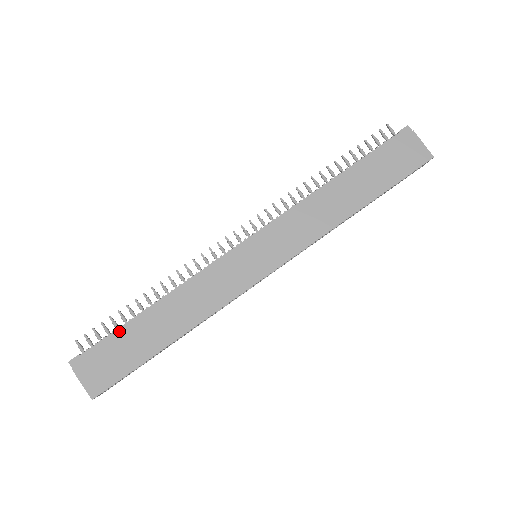
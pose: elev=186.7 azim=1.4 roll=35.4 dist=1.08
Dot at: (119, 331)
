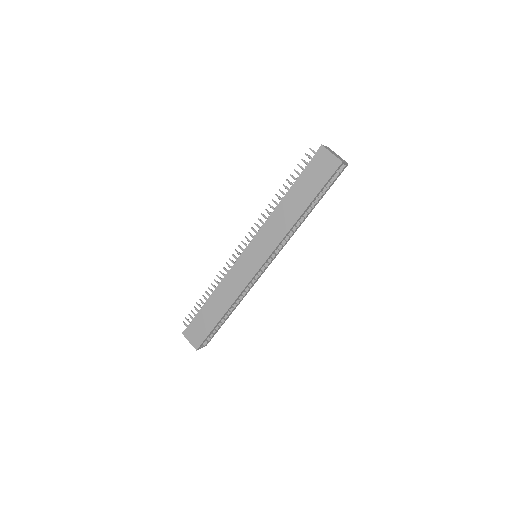
Dot at: (199, 313)
